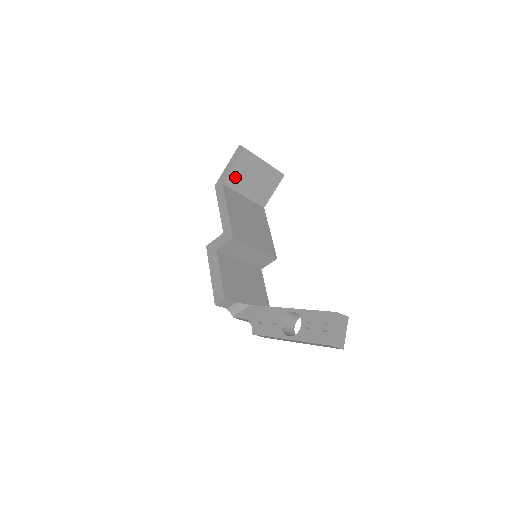
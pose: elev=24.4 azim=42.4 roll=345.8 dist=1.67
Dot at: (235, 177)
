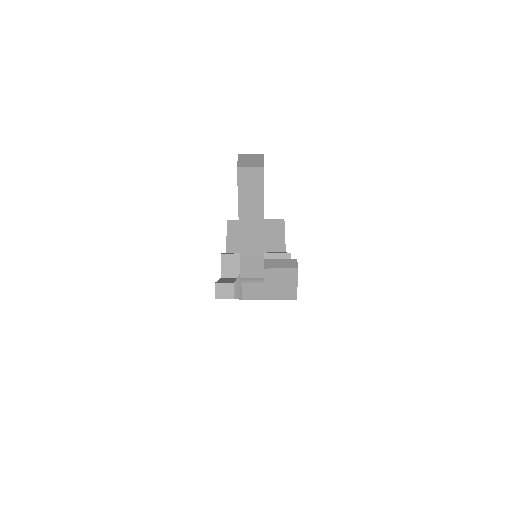
Dot at: (235, 243)
